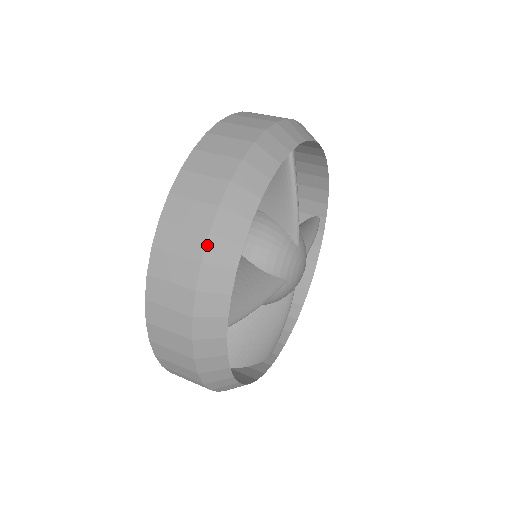
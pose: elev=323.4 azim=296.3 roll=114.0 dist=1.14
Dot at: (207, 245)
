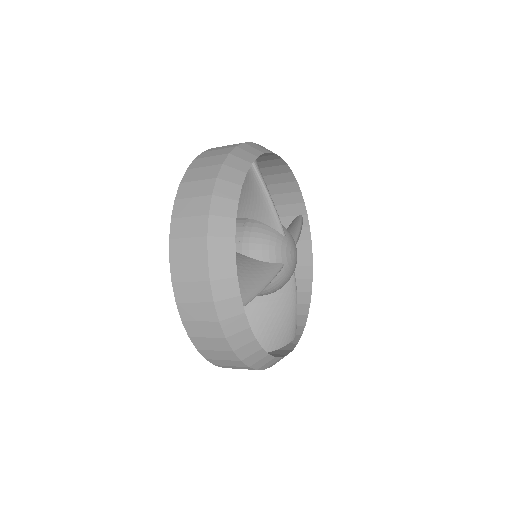
Dot at: (208, 245)
